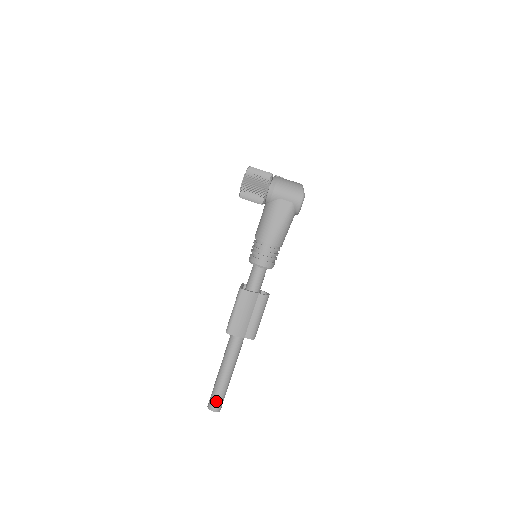
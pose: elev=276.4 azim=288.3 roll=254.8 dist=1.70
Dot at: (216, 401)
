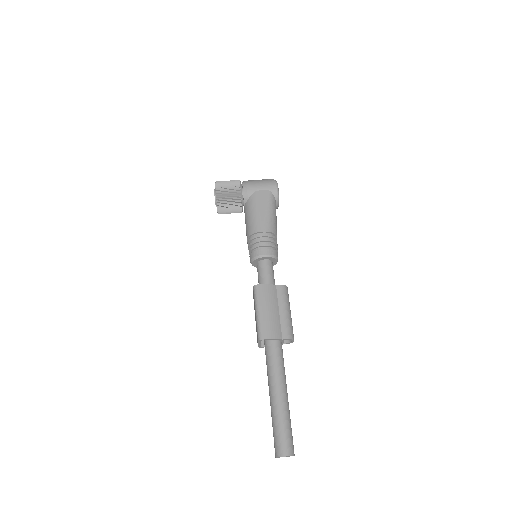
Dot at: (284, 439)
